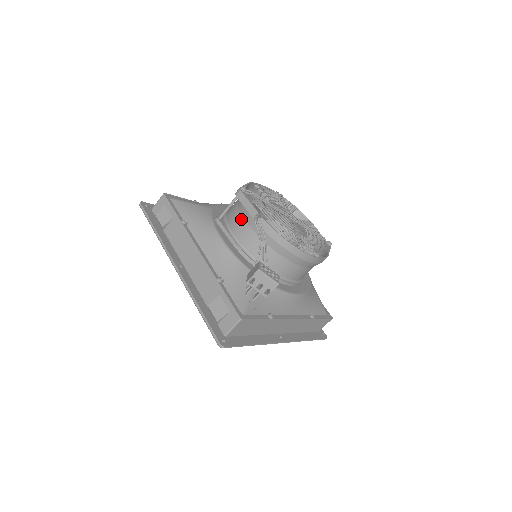
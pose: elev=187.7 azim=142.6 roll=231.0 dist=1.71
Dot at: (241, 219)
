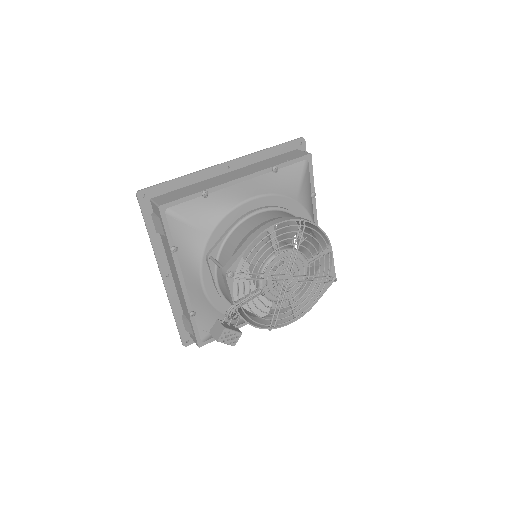
Dot at: occluded
